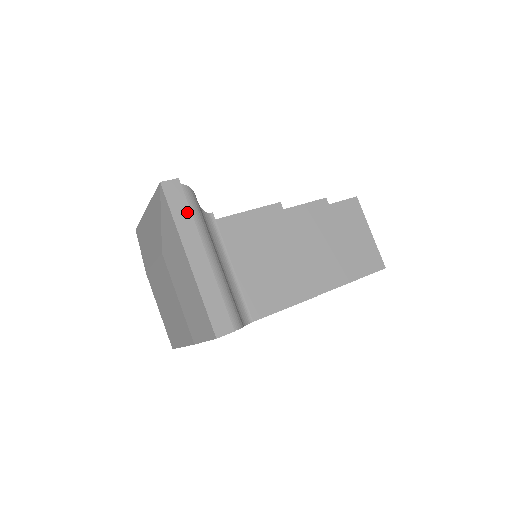
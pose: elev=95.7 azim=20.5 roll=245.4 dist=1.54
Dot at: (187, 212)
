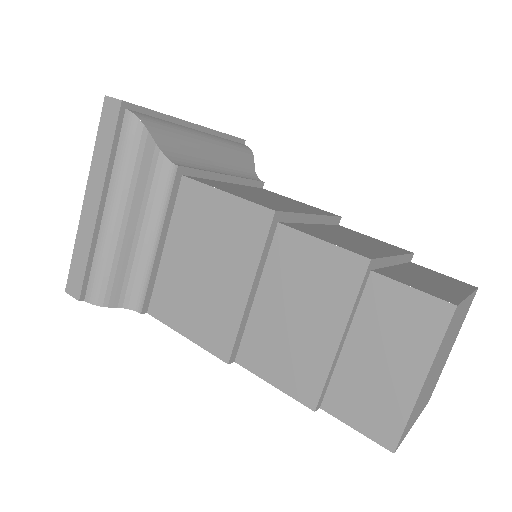
Dot at: (108, 147)
